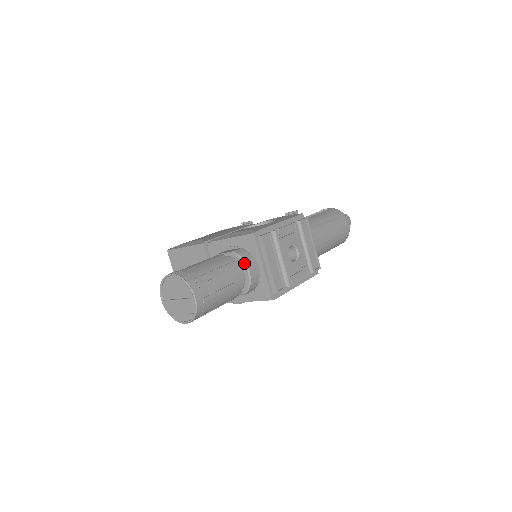
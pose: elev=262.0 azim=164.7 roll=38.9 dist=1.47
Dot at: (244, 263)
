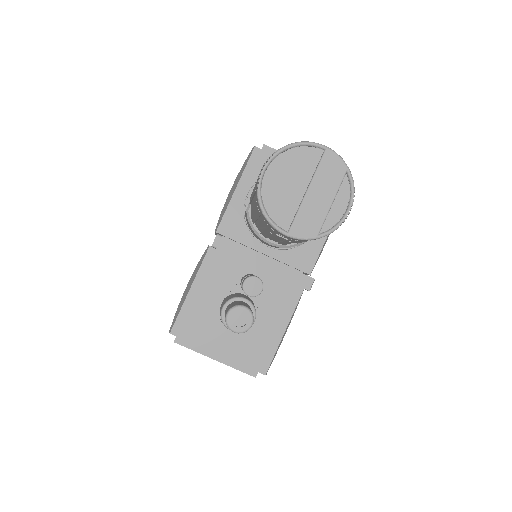
Dot at: occluded
